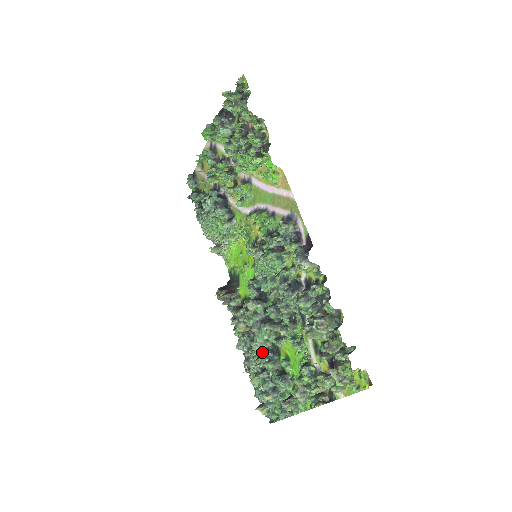
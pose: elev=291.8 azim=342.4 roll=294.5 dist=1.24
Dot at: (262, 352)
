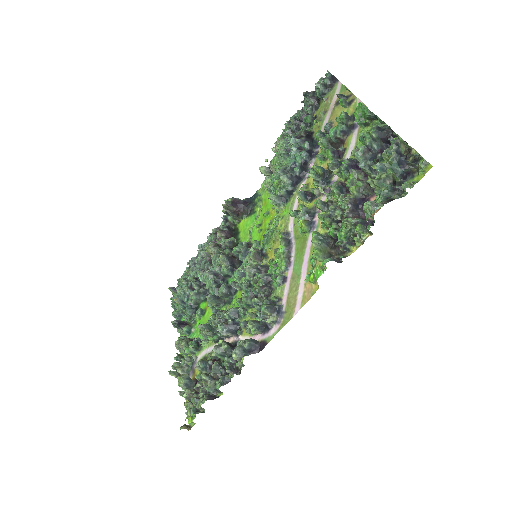
Dot at: (201, 281)
